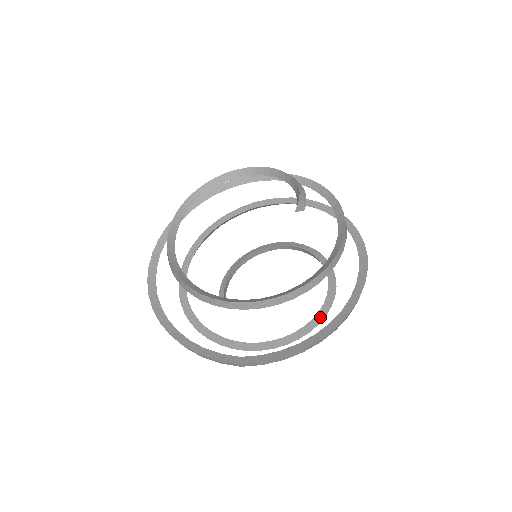
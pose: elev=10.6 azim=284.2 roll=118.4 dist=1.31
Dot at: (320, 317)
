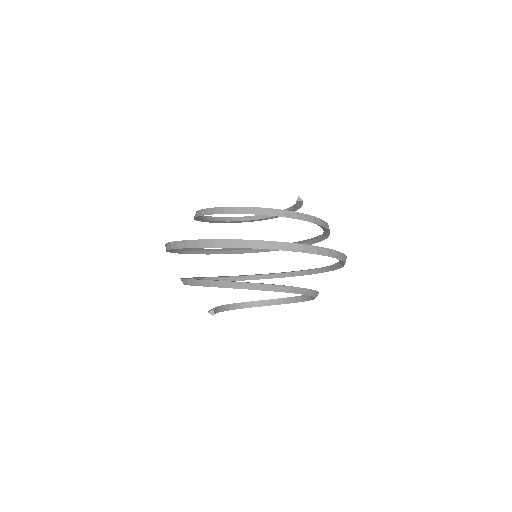
Dot at: (309, 289)
